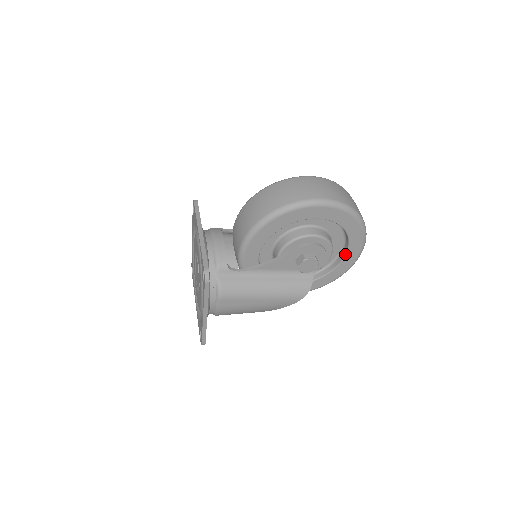
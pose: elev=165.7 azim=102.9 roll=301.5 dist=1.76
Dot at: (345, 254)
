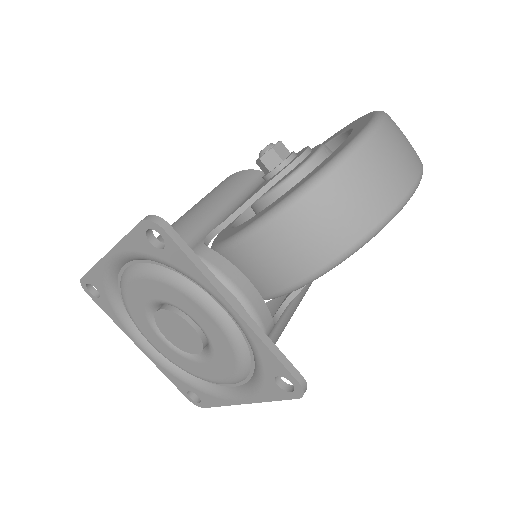
Dot at: occluded
